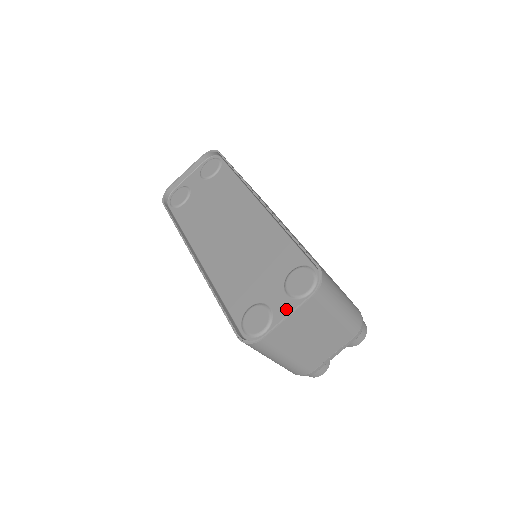
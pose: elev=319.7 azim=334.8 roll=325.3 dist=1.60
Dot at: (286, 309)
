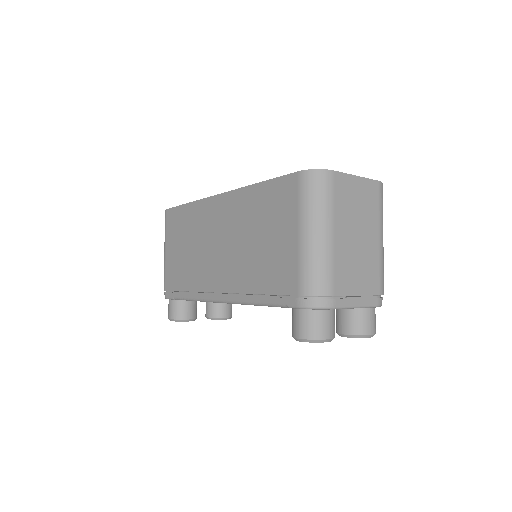
Dot at: occluded
